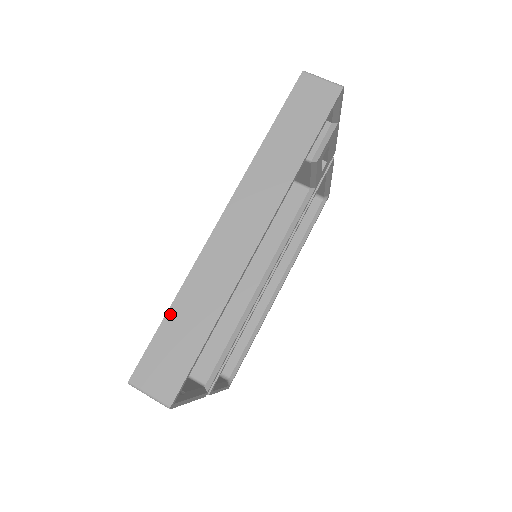
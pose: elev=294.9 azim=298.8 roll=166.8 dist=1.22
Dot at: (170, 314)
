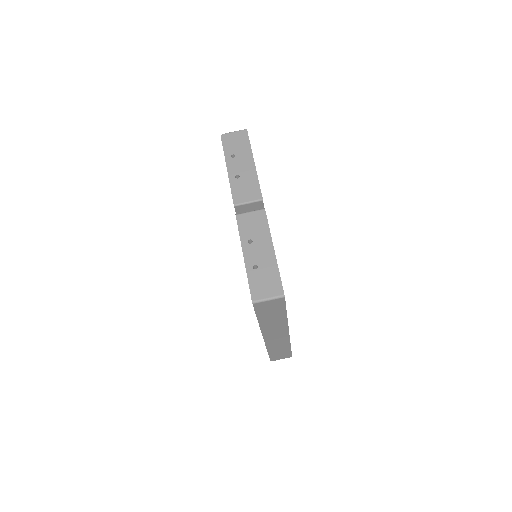
Dot at: (270, 353)
